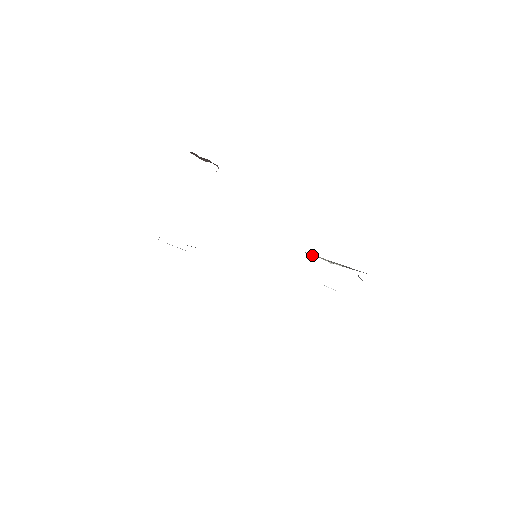
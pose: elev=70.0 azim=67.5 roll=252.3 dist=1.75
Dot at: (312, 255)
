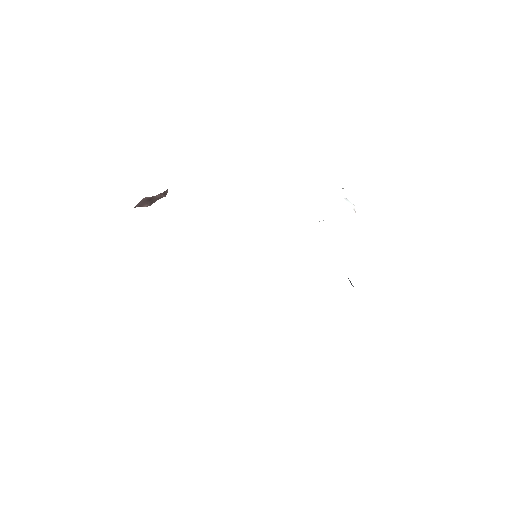
Dot at: occluded
